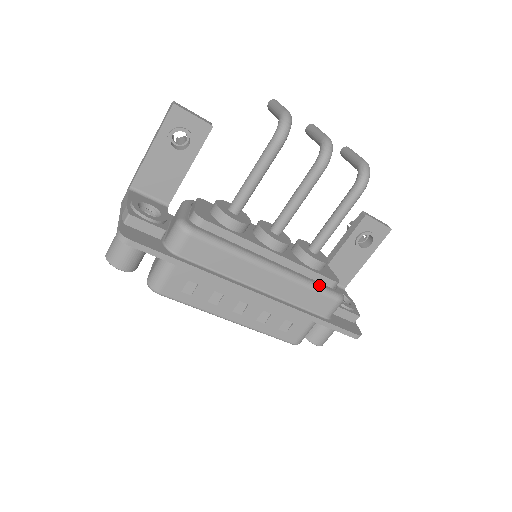
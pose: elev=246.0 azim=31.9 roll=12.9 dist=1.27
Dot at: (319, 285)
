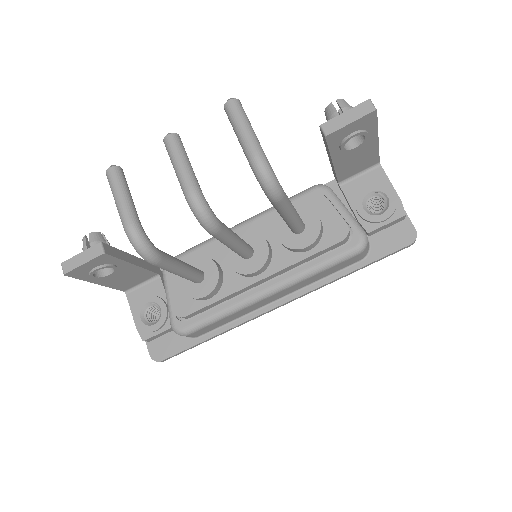
Dot at: (327, 261)
